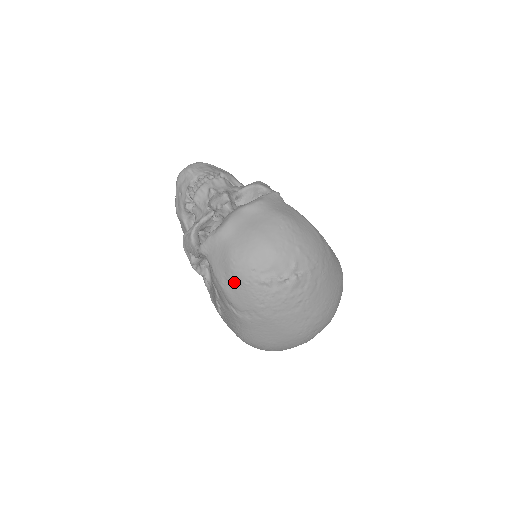
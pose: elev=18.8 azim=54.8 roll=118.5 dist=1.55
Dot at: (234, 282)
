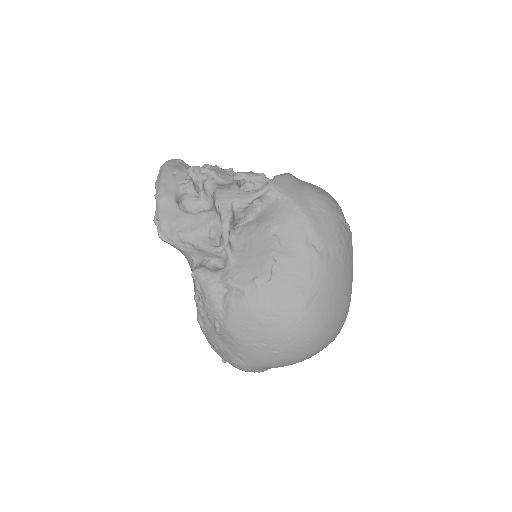
Dot at: (321, 211)
